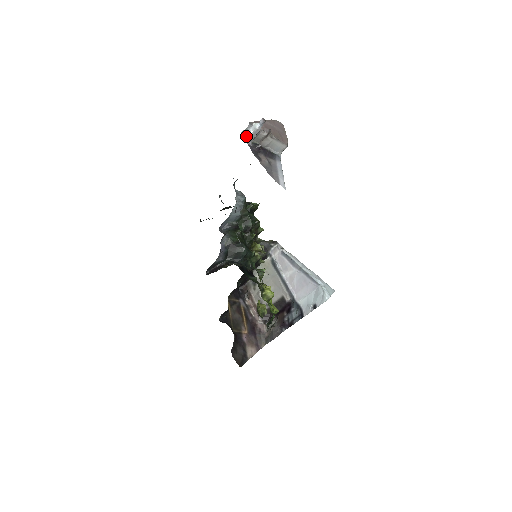
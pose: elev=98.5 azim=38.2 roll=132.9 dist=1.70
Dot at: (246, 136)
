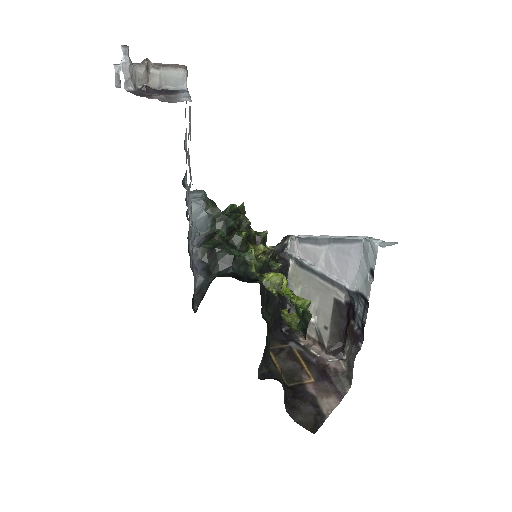
Dot at: (120, 83)
